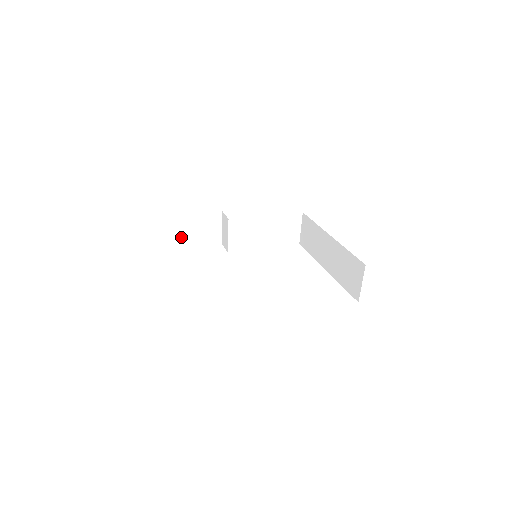
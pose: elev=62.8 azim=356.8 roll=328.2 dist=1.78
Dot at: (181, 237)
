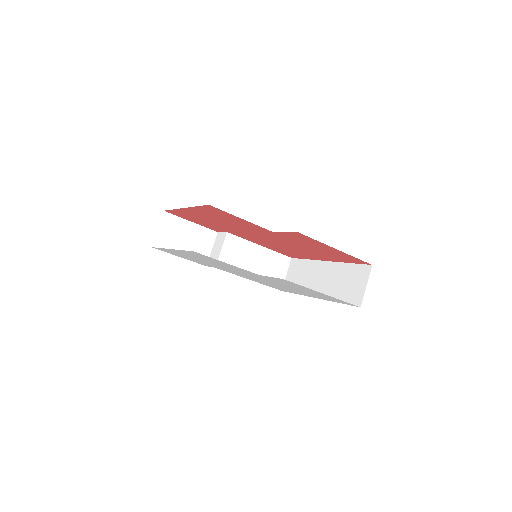
Dot at: (171, 241)
